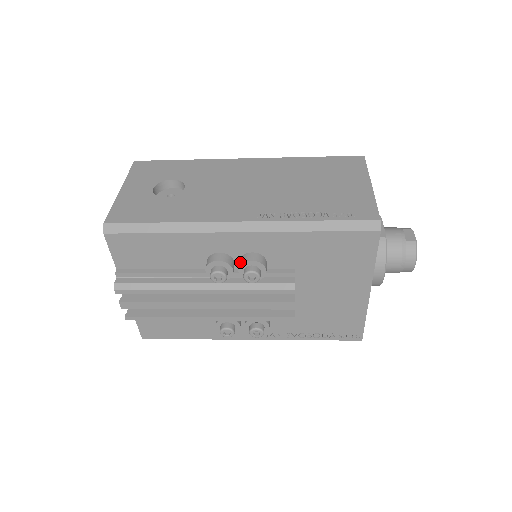
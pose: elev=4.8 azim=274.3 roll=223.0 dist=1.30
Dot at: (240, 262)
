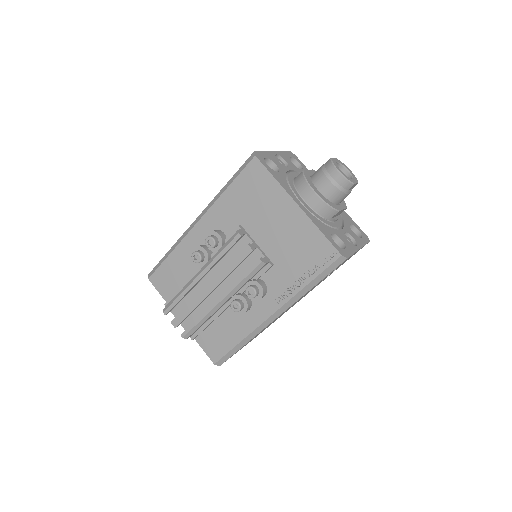
Dot at: occluded
